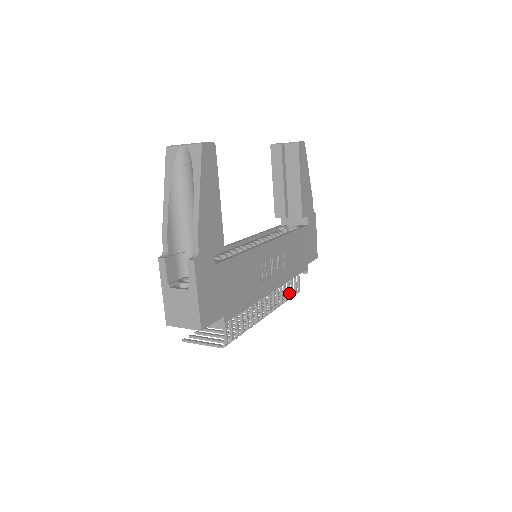
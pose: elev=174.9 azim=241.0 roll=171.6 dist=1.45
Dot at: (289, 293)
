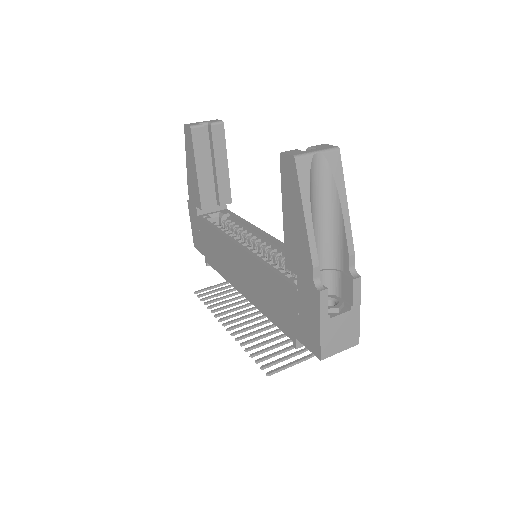
Dot at: occluded
